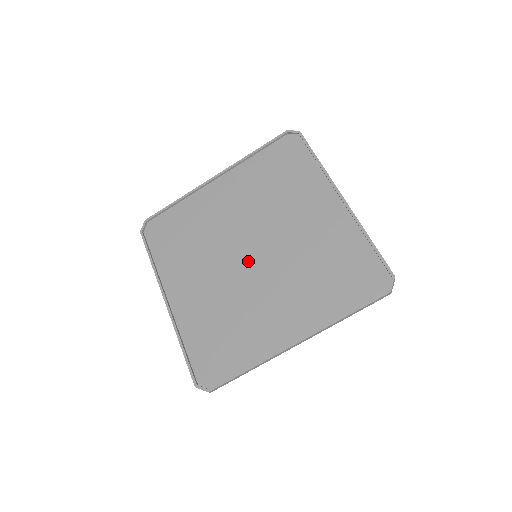
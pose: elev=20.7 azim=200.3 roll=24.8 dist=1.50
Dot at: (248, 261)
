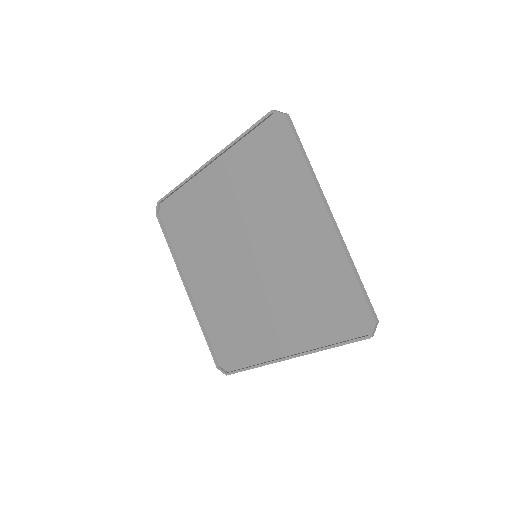
Dot at: (246, 267)
